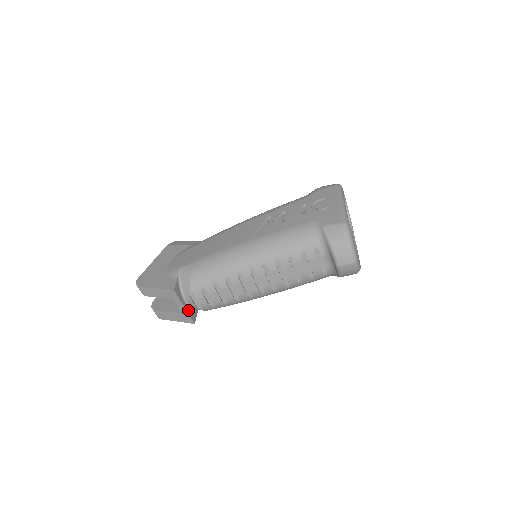
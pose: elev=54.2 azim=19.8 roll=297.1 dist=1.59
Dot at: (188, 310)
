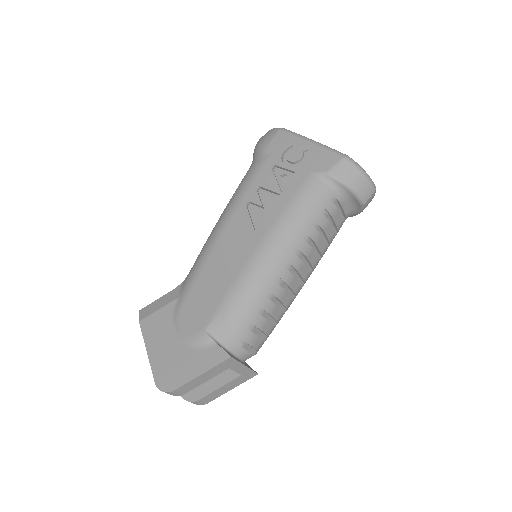
Dot at: occluded
